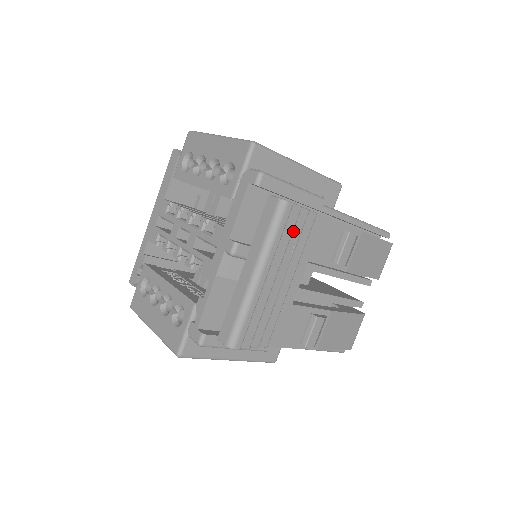
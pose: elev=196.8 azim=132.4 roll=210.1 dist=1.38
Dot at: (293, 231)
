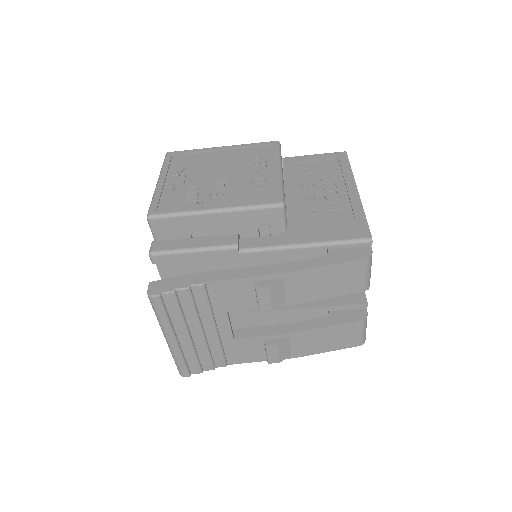
Dot at: (183, 305)
